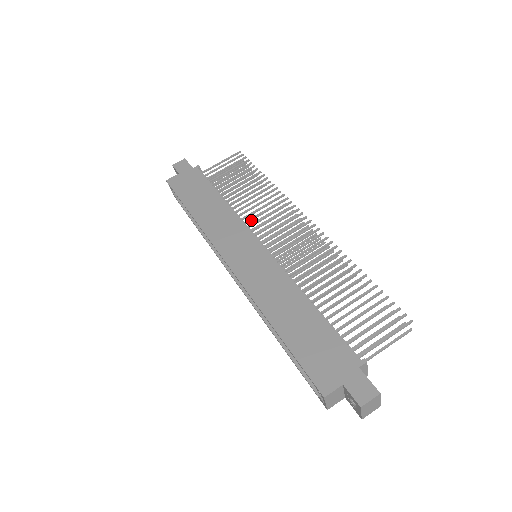
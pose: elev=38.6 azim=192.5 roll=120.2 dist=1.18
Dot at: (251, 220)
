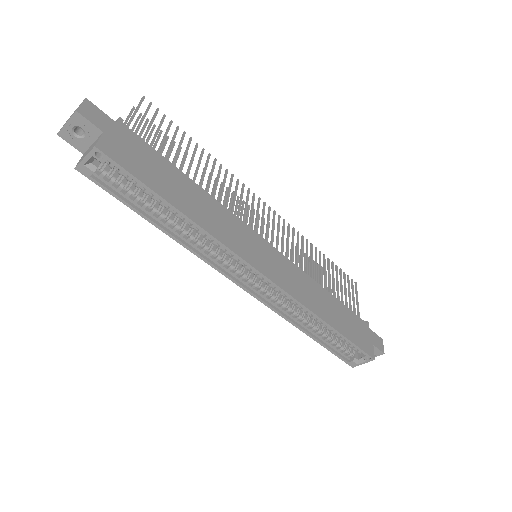
Dot at: (232, 212)
